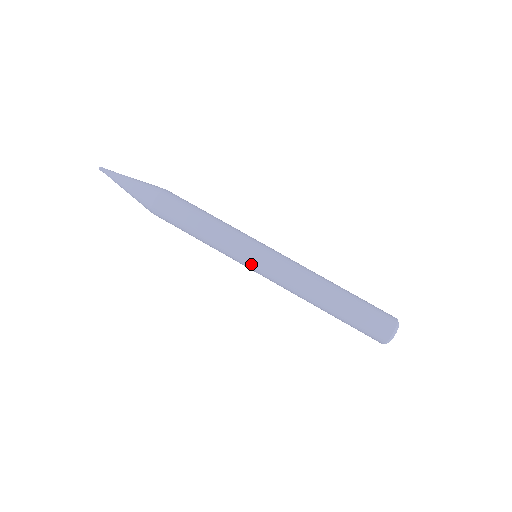
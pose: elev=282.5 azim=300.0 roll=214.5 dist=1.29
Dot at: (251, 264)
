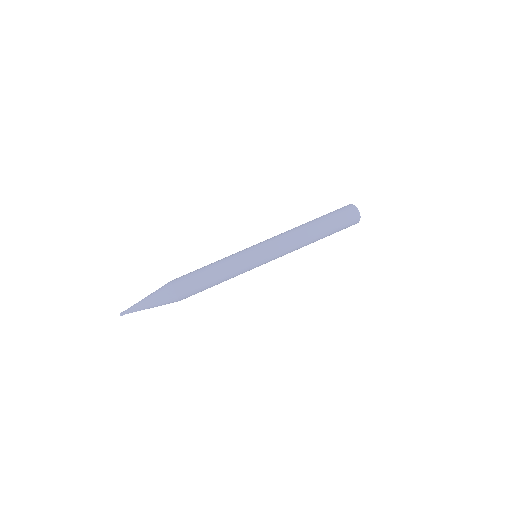
Dot at: (256, 251)
